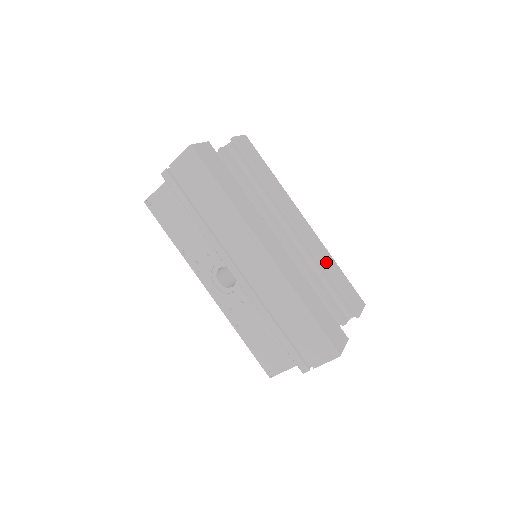
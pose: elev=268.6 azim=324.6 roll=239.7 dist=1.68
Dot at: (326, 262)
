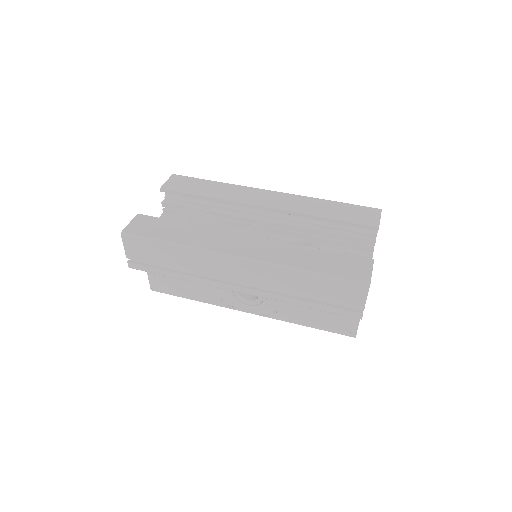
Dot at: (313, 209)
